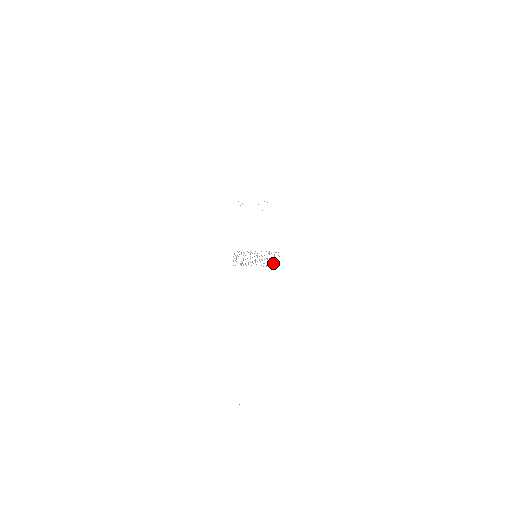
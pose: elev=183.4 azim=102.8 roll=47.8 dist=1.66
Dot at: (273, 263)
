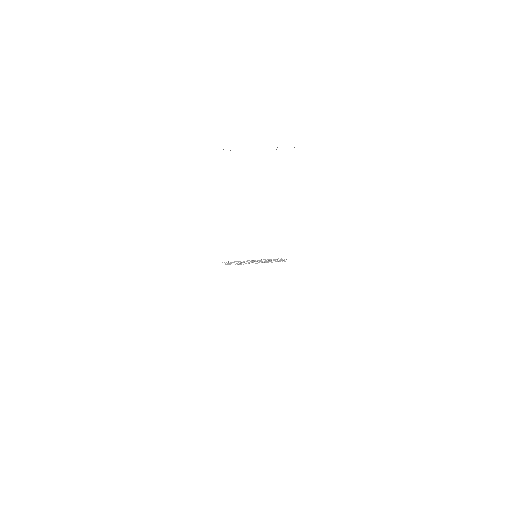
Dot at: (277, 259)
